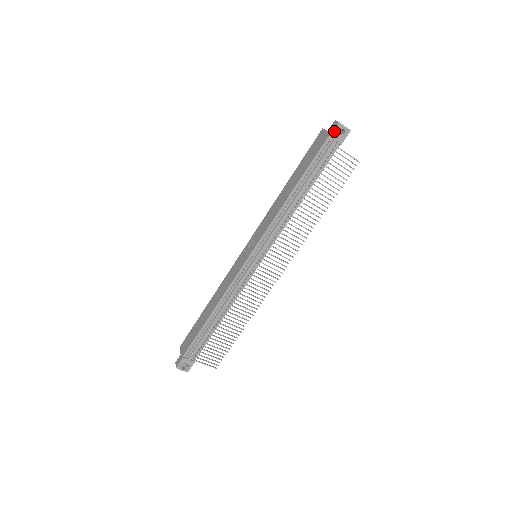
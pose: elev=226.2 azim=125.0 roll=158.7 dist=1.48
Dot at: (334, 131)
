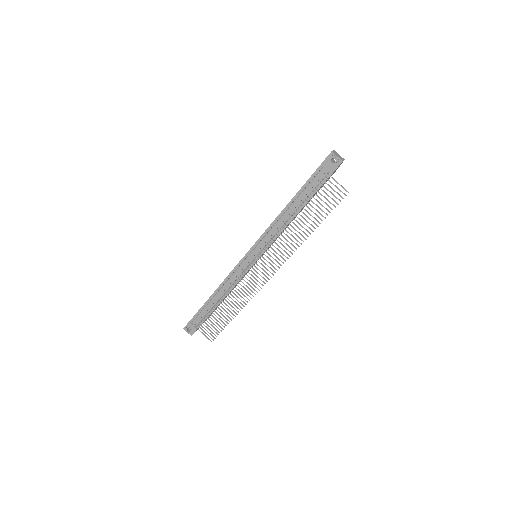
Dot at: (327, 159)
